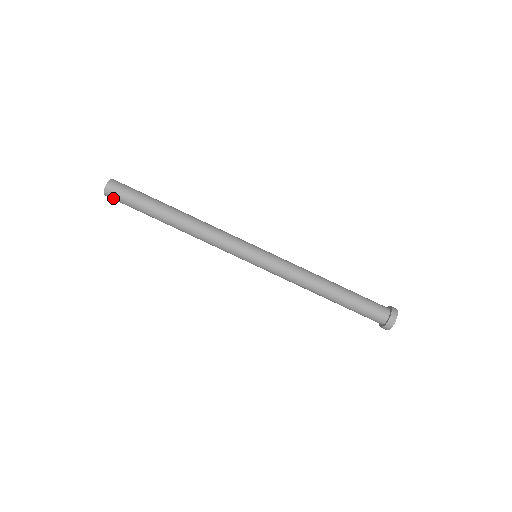
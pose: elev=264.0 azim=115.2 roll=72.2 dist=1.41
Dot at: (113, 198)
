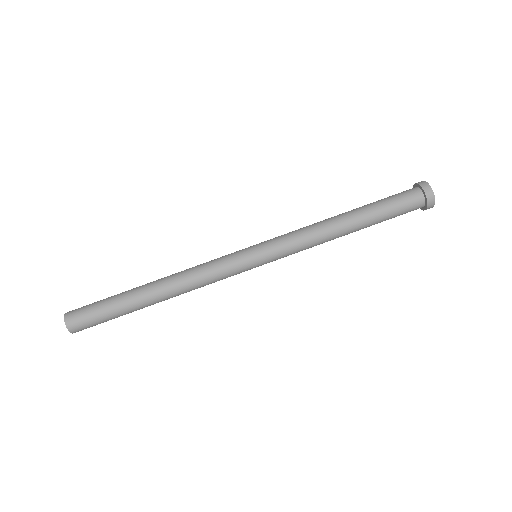
Dot at: occluded
